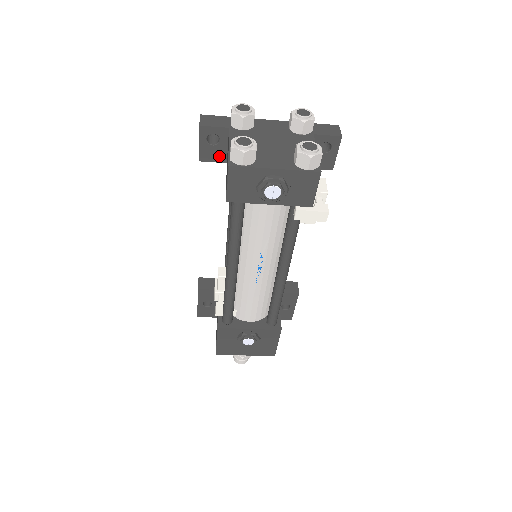
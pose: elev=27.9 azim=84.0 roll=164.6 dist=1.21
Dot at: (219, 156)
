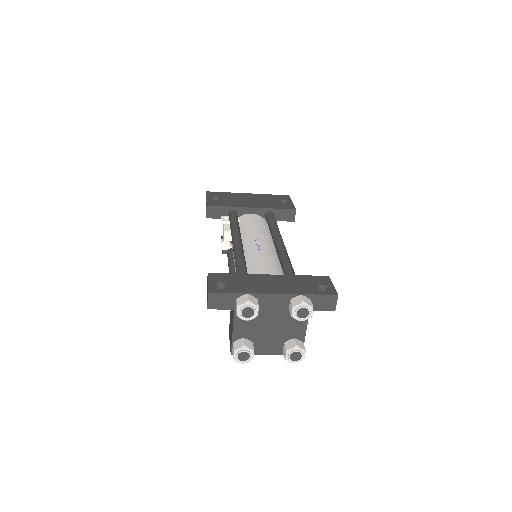
Dot at: occluded
